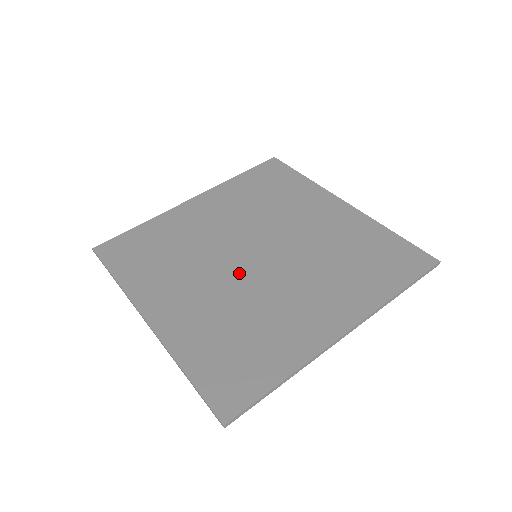
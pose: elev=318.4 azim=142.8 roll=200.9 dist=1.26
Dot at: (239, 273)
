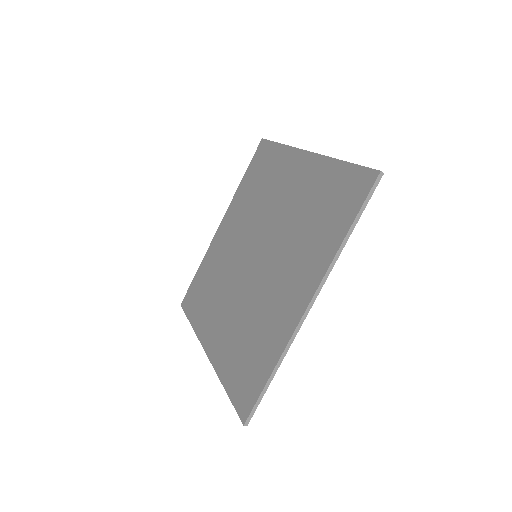
Dot at: (246, 281)
